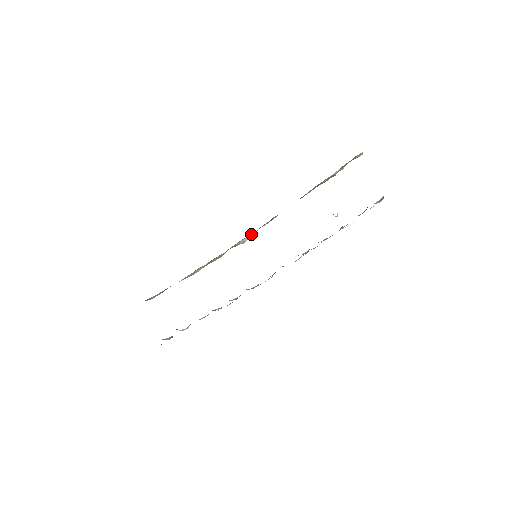
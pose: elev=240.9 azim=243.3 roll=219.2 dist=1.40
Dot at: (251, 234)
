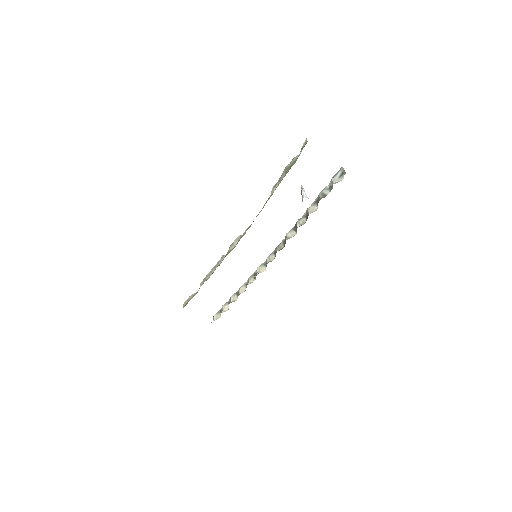
Dot at: occluded
